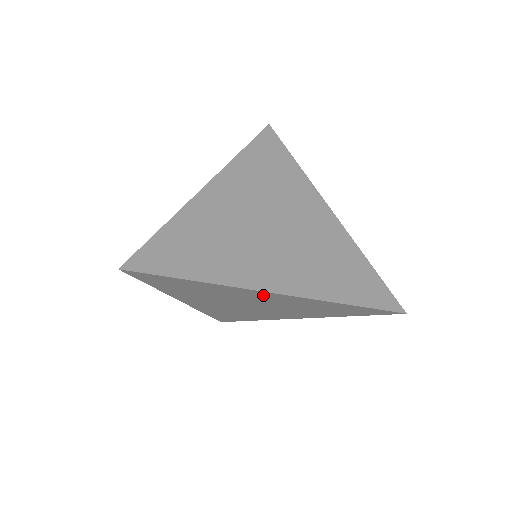
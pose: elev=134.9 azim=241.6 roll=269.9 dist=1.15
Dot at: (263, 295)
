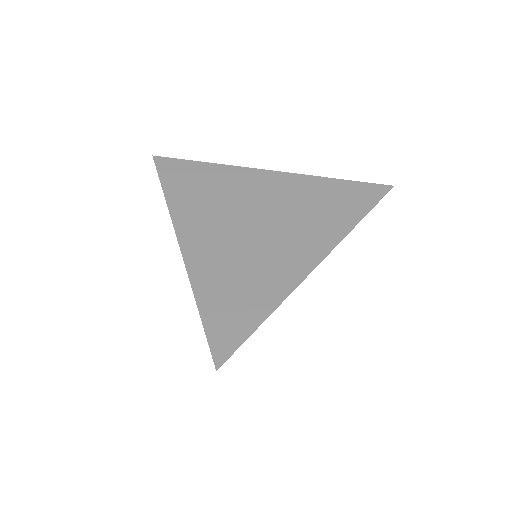
Dot at: occluded
